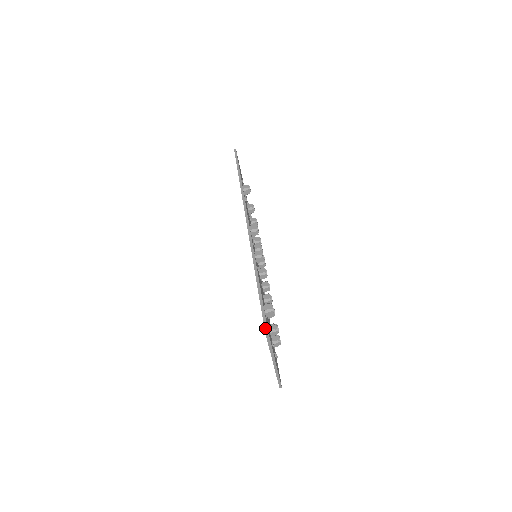
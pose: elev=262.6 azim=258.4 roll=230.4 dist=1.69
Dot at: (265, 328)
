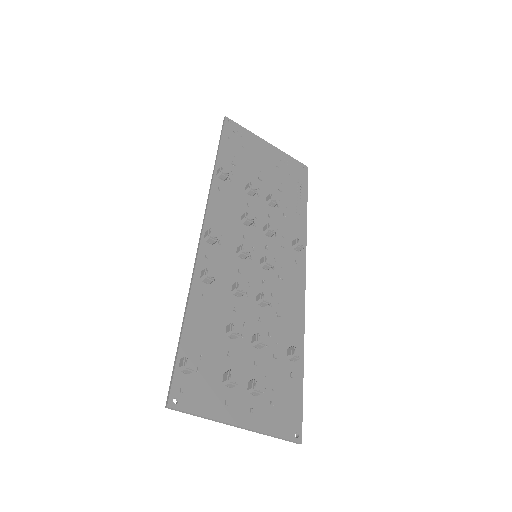
Dot at: occluded
